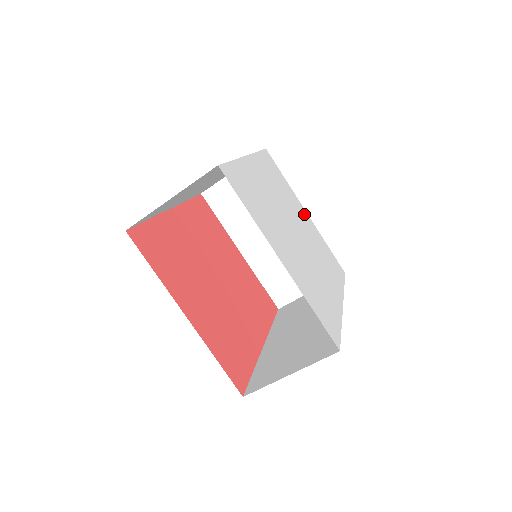
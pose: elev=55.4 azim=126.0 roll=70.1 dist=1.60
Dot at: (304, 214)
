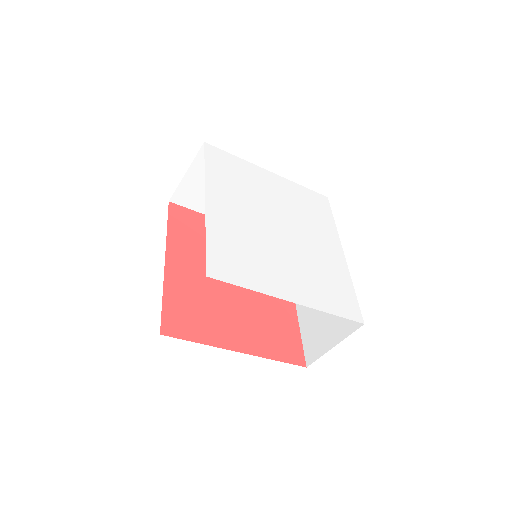
Dot at: (271, 180)
